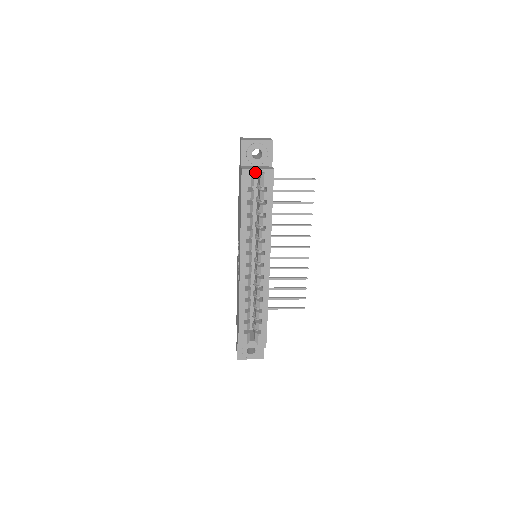
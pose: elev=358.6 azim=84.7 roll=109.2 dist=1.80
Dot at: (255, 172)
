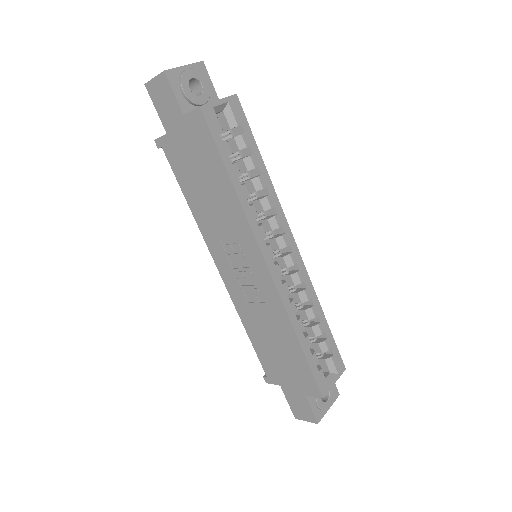
Dot at: (217, 107)
